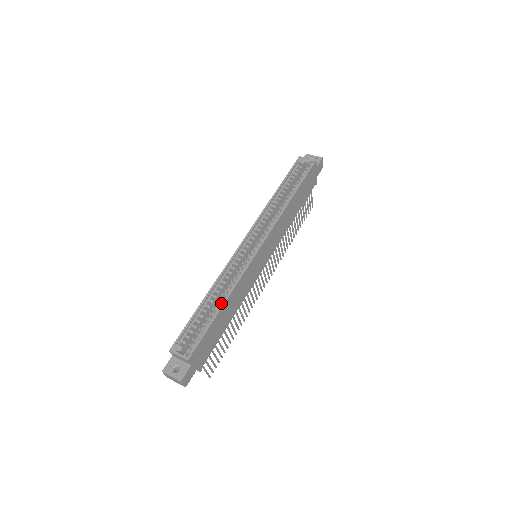
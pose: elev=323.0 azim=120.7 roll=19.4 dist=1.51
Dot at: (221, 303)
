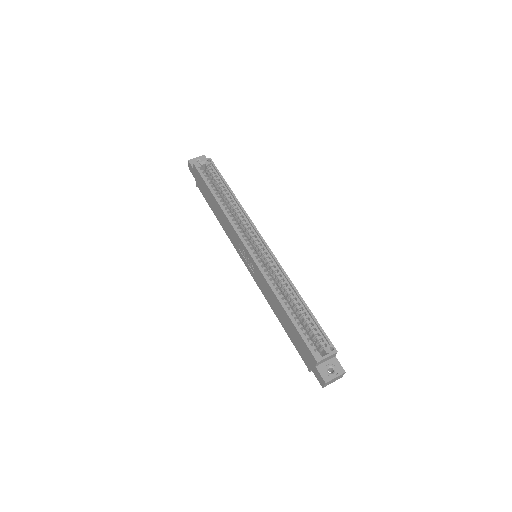
Dot at: (297, 299)
